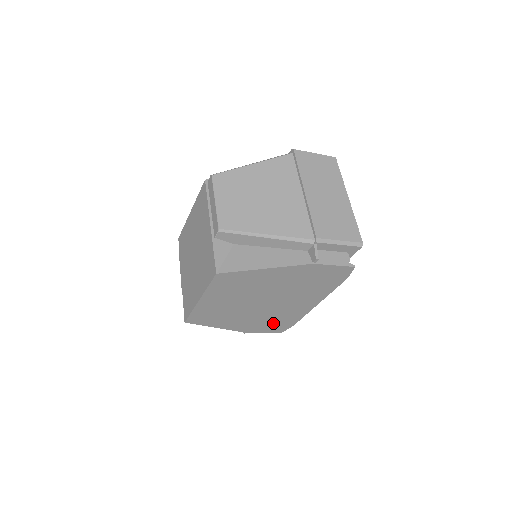
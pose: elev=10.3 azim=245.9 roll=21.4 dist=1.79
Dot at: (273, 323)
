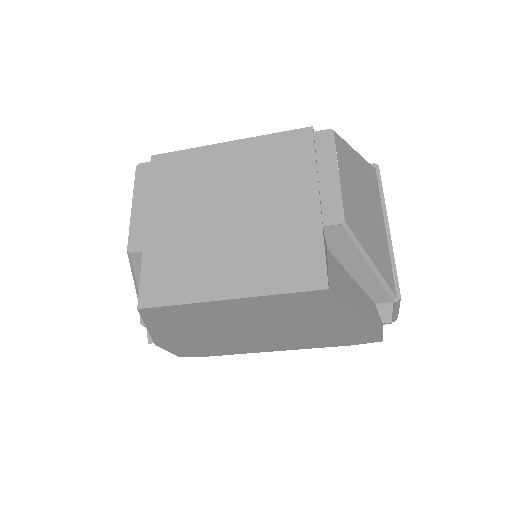
Dot at: (203, 348)
